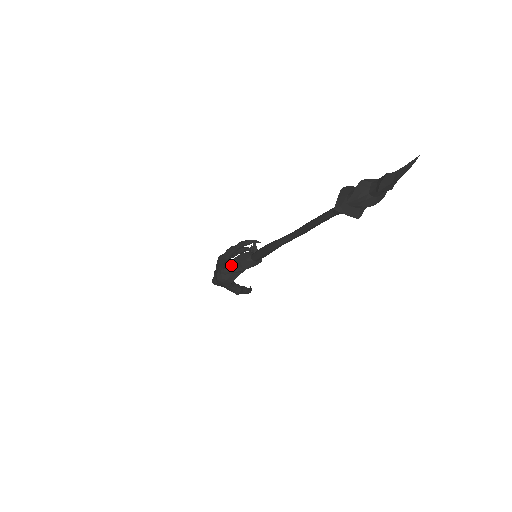
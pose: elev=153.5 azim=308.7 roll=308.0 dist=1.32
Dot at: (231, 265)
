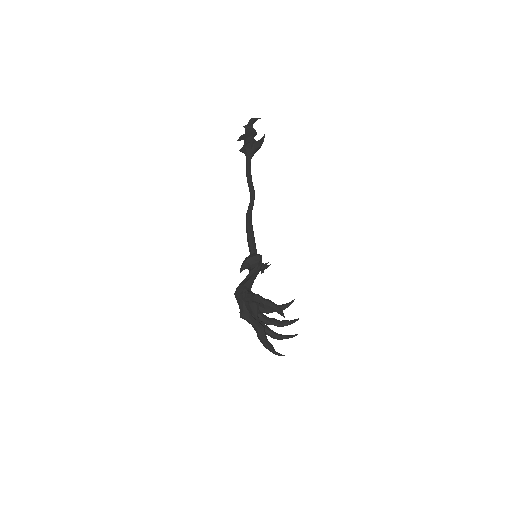
Dot at: occluded
